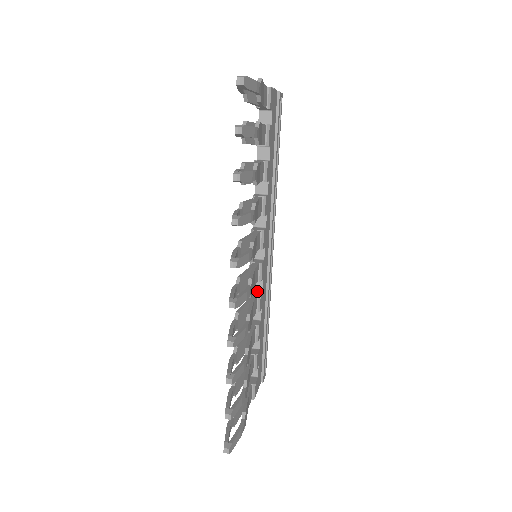
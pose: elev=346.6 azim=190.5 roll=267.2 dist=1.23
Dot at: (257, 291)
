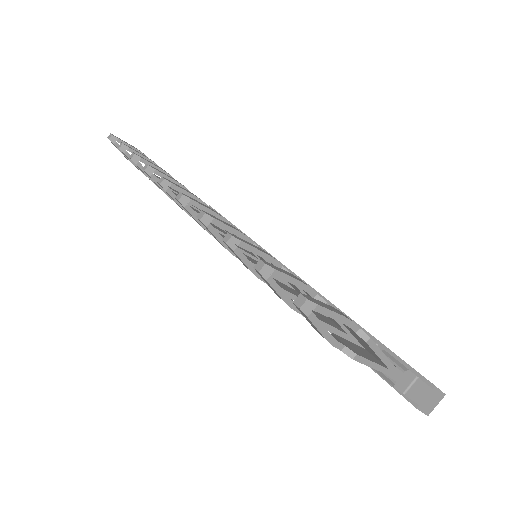
Dot at: occluded
